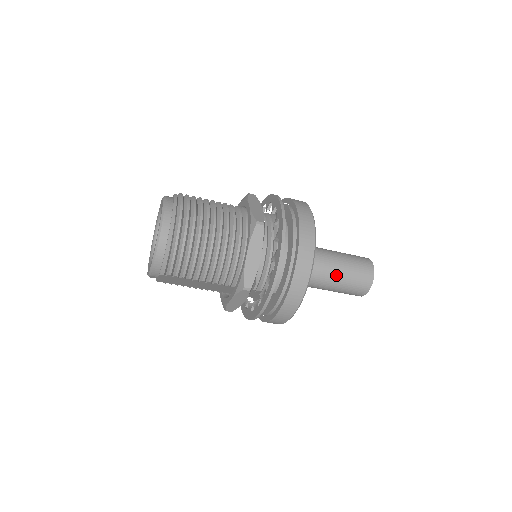
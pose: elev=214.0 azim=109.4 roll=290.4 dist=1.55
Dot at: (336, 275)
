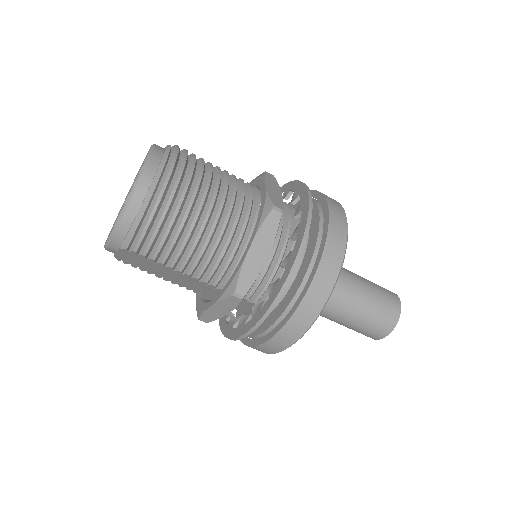
Dot at: (354, 305)
